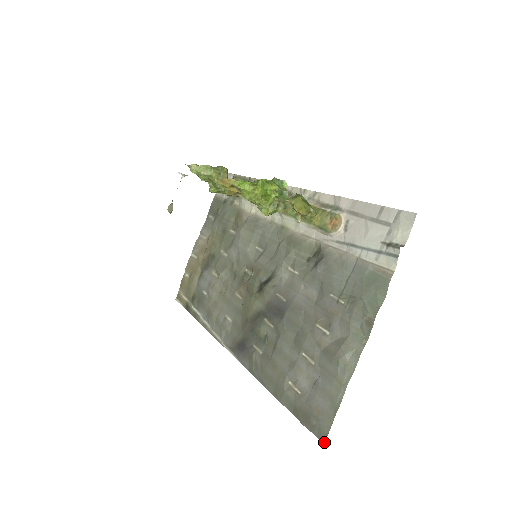
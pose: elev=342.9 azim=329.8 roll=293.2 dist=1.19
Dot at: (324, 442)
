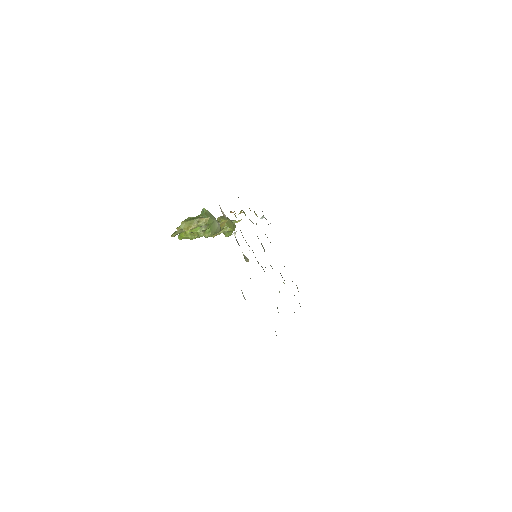
Dot at: occluded
